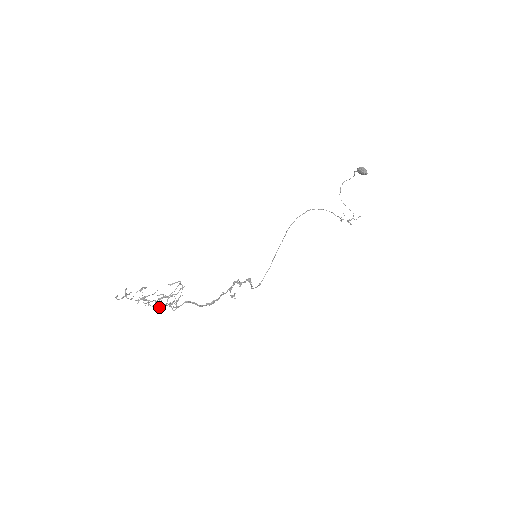
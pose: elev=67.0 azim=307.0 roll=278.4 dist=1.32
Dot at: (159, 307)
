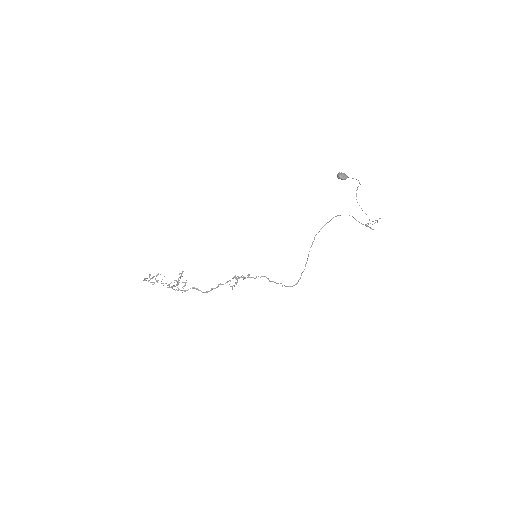
Dot at: occluded
